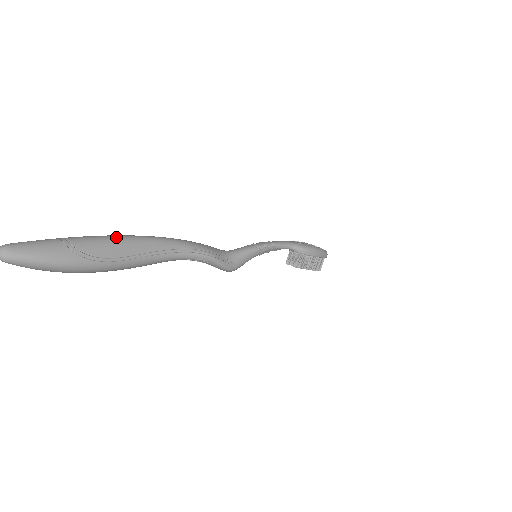
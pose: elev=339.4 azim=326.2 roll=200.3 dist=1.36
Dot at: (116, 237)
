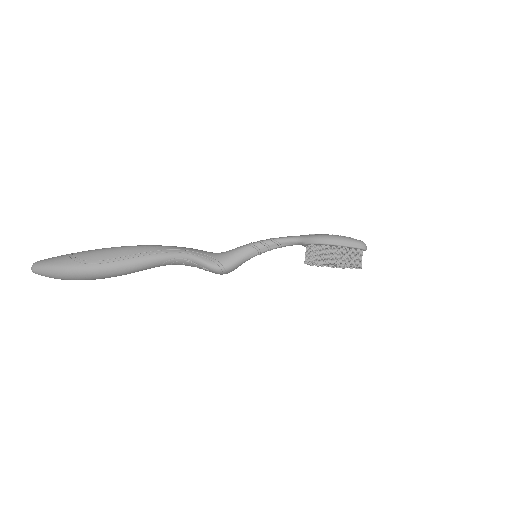
Dot at: (108, 248)
